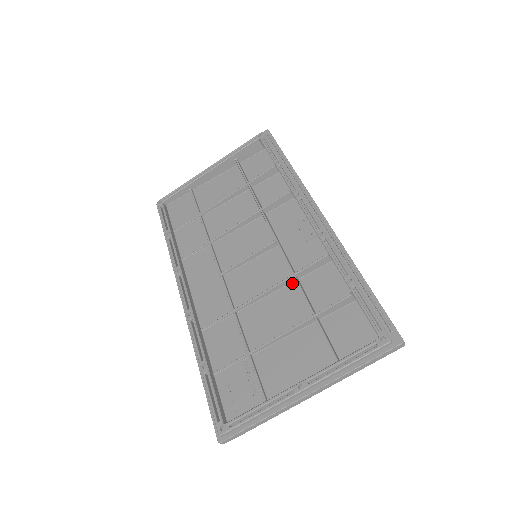
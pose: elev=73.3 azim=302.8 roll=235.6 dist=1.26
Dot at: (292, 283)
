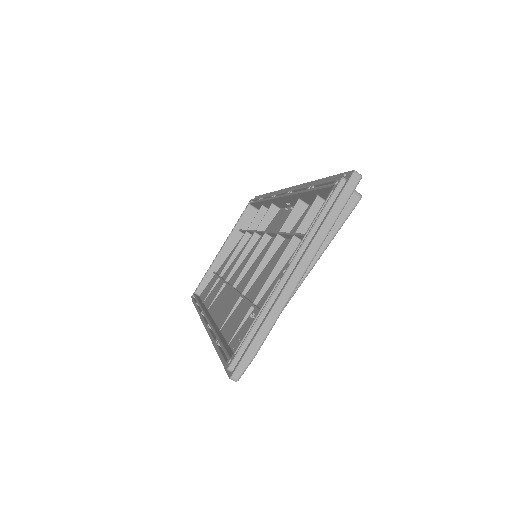
Dot at: (282, 243)
